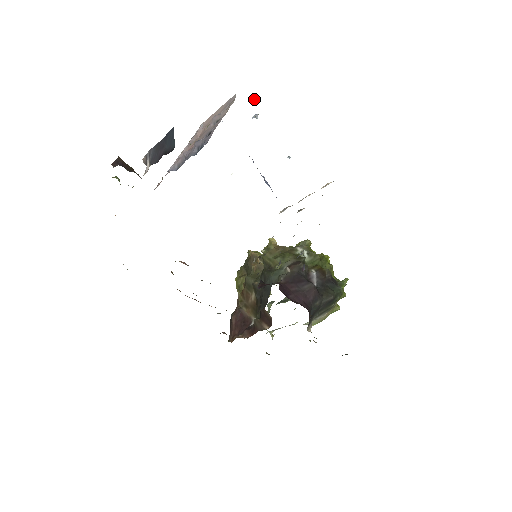
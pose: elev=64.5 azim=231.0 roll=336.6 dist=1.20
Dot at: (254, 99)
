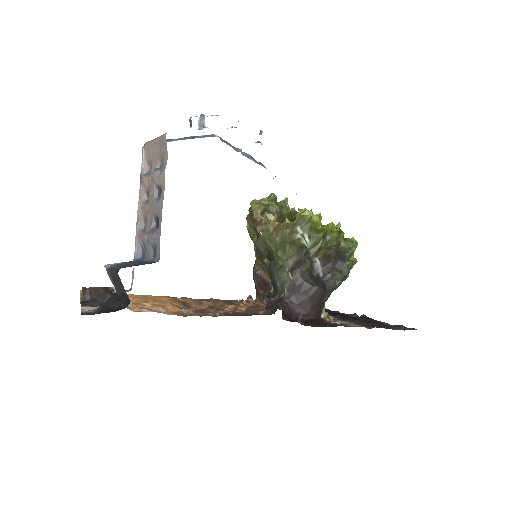
Dot at: (190, 119)
